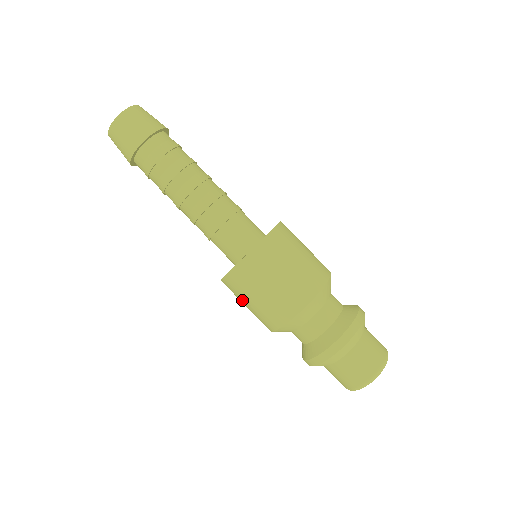
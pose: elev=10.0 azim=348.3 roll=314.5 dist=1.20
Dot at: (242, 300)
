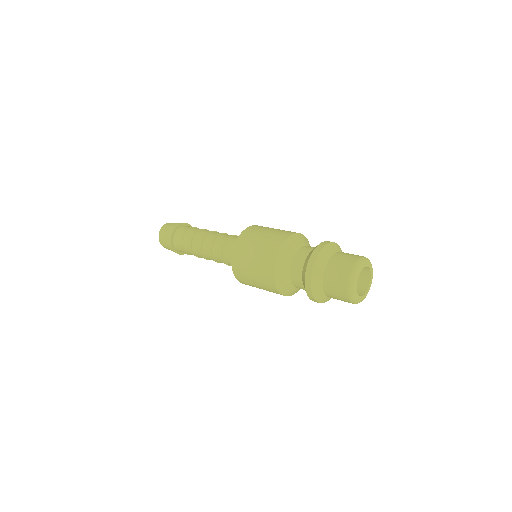
Dot at: (248, 267)
